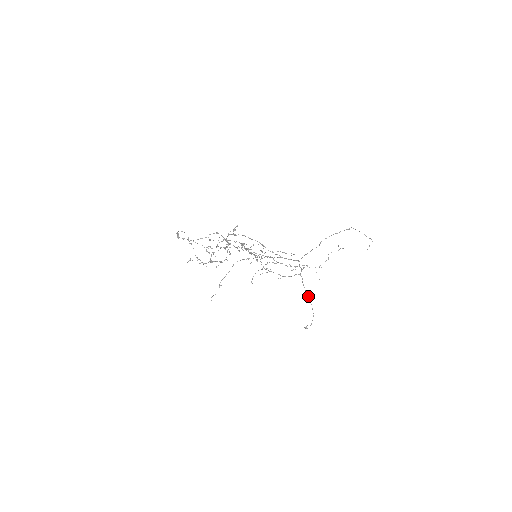
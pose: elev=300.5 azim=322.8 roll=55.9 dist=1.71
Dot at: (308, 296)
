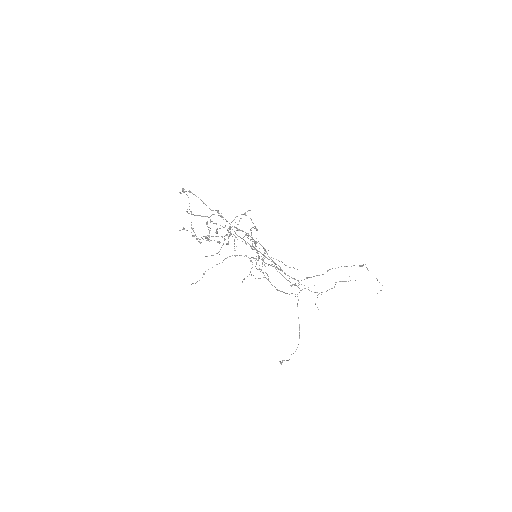
Dot at: occluded
